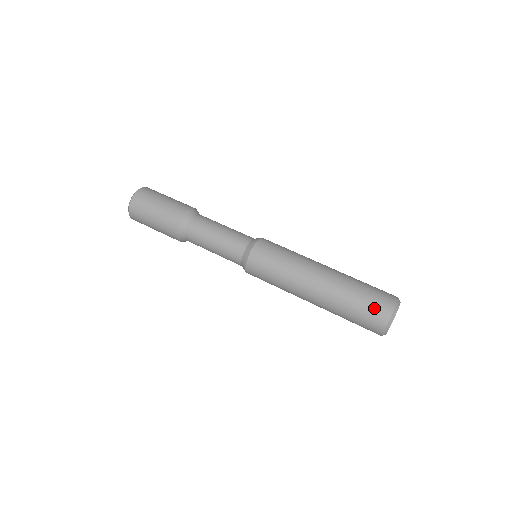
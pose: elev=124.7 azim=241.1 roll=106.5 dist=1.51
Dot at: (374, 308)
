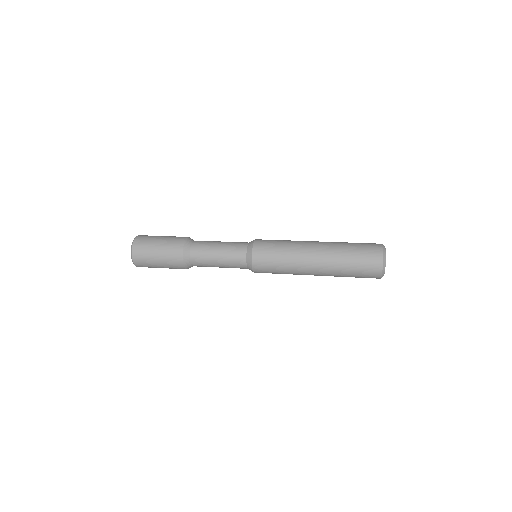
Dot at: (368, 260)
